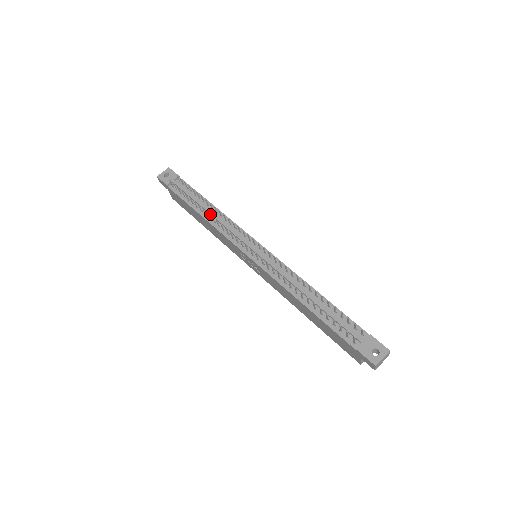
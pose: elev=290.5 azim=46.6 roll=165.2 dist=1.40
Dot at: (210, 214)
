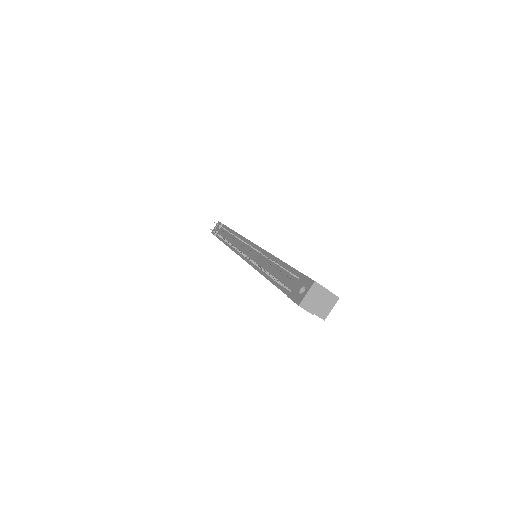
Dot at: (229, 239)
